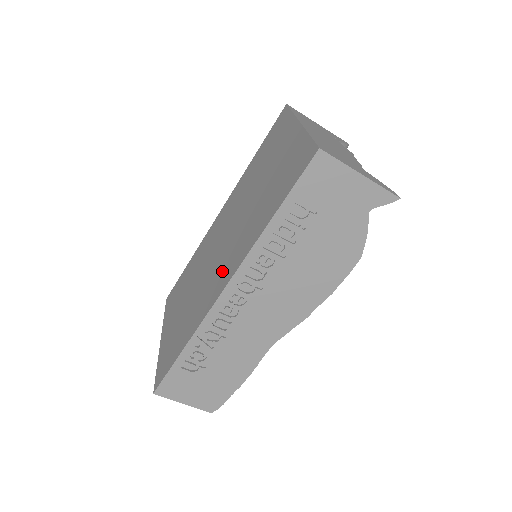
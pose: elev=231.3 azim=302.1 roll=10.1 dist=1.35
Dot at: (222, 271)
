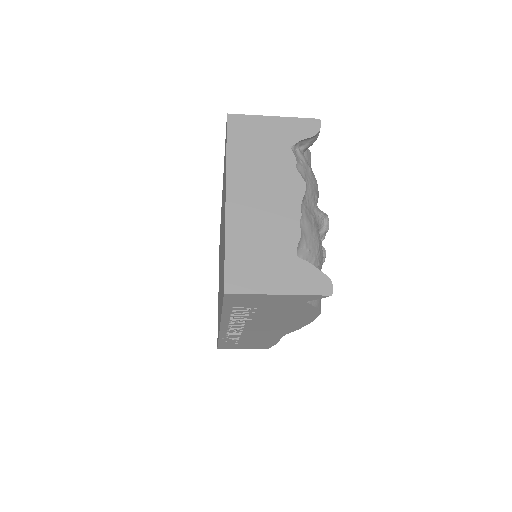
Dot at: occluded
